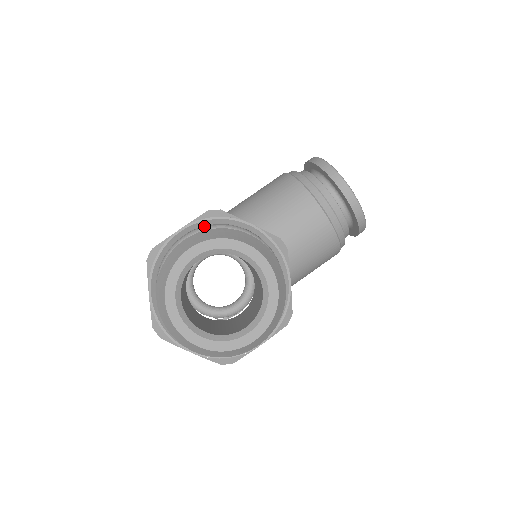
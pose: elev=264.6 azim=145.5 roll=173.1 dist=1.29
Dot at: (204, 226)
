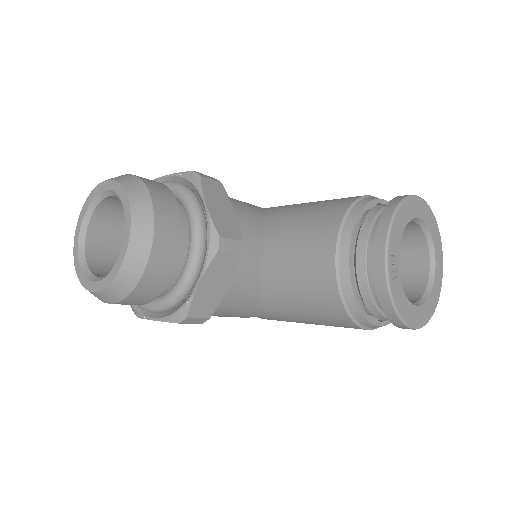
Dot at: (178, 182)
